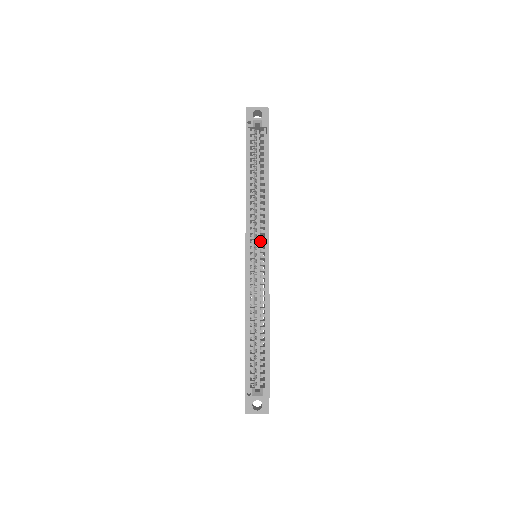
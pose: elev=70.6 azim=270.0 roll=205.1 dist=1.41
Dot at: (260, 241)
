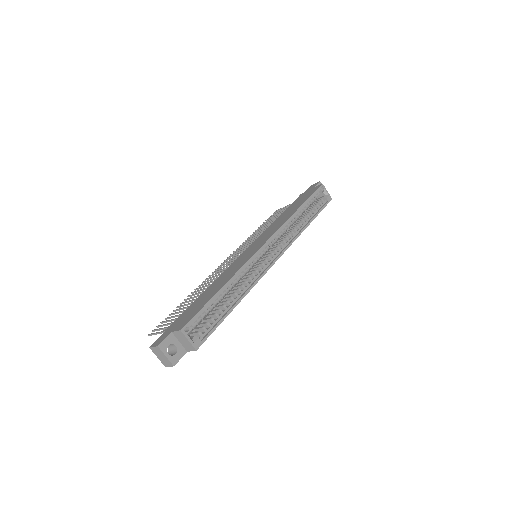
Dot at: (269, 250)
